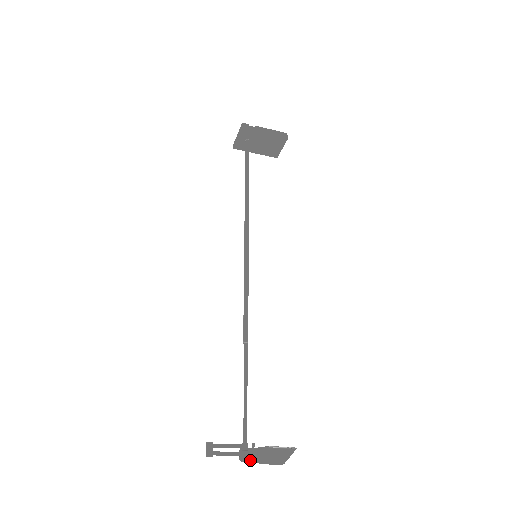
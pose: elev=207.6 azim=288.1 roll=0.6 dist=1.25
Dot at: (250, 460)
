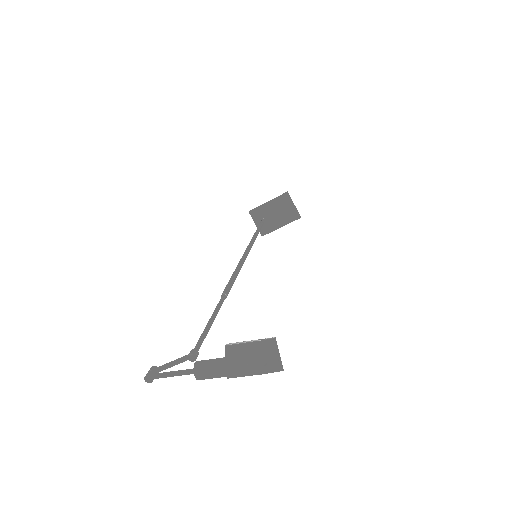
Dot at: (203, 369)
